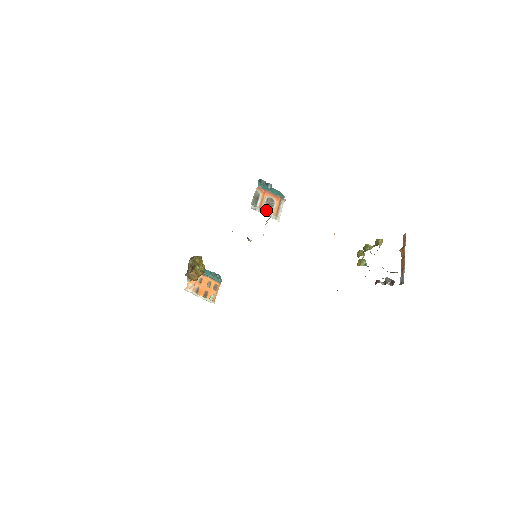
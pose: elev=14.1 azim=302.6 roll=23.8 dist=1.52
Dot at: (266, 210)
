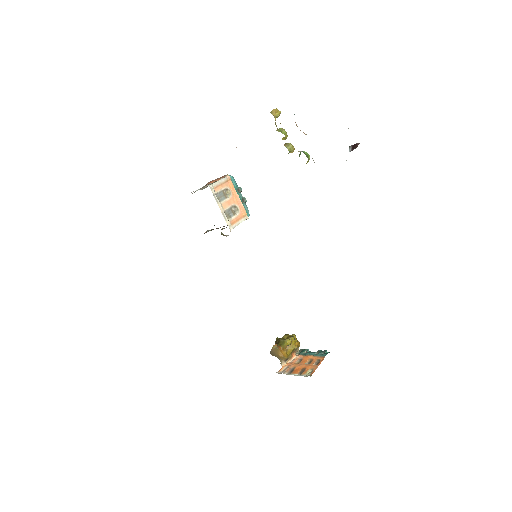
Dot at: occluded
